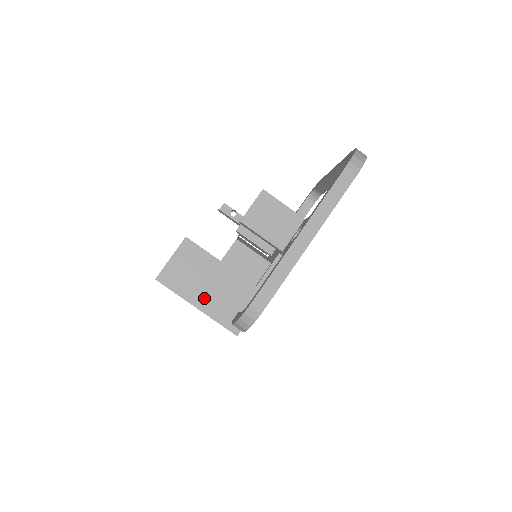
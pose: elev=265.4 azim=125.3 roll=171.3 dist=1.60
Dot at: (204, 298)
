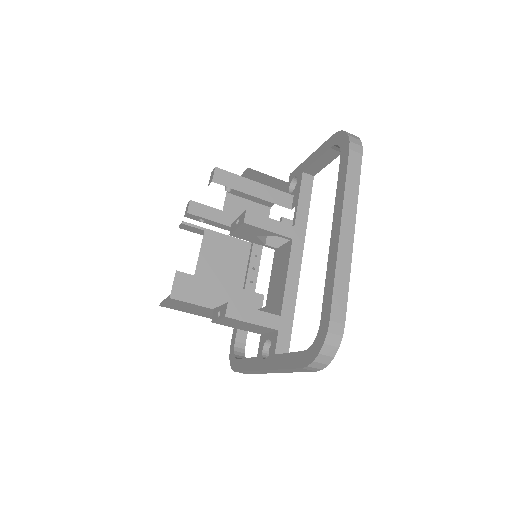
Dot at: (206, 315)
